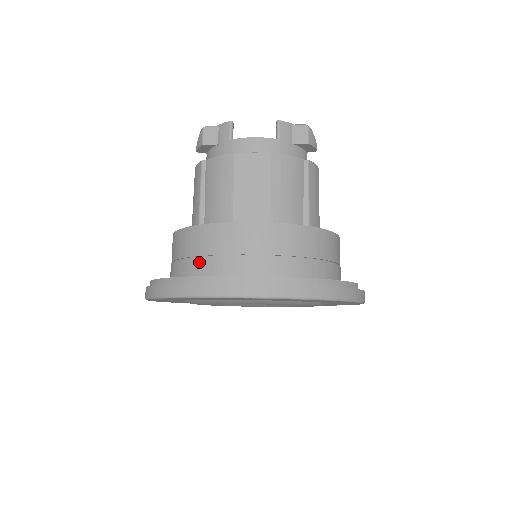
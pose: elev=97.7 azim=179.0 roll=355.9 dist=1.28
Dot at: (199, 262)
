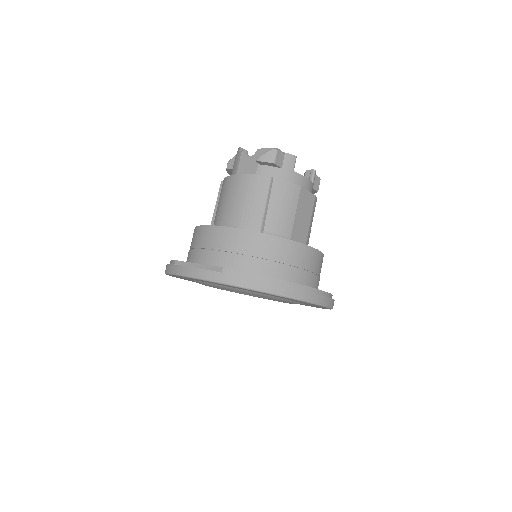
Dot at: (280, 267)
